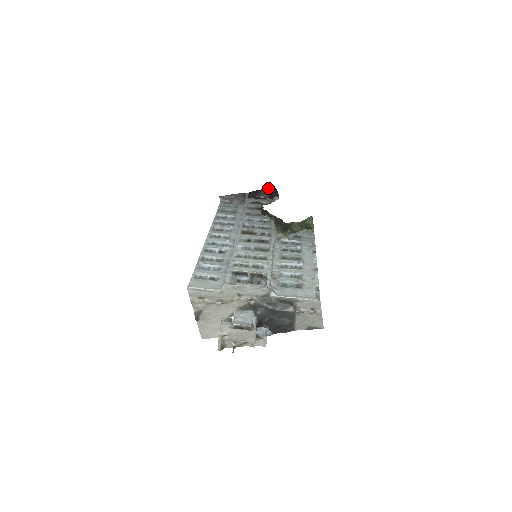
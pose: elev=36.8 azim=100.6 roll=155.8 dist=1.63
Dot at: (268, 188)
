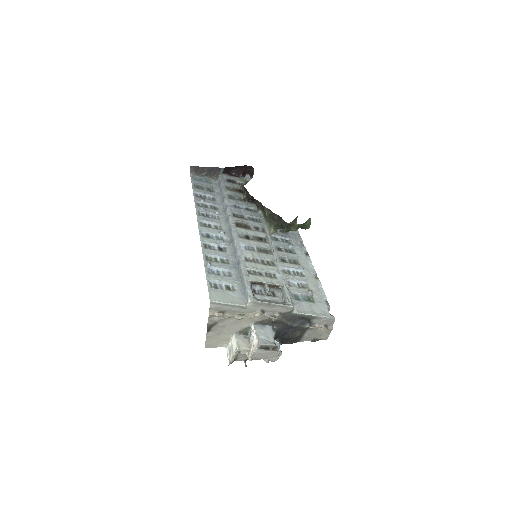
Dot at: (244, 165)
